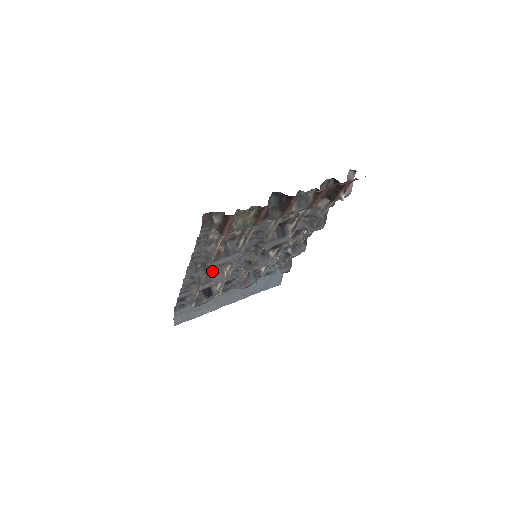
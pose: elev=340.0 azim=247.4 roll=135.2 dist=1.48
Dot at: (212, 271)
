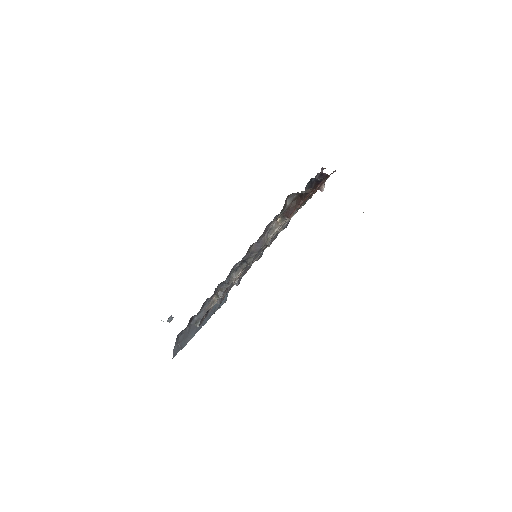
Dot at: occluded
